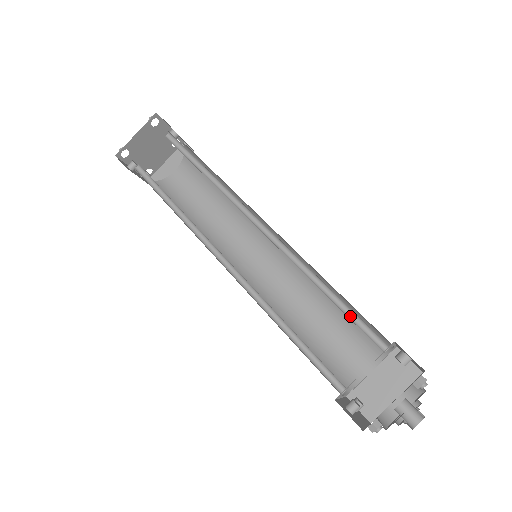
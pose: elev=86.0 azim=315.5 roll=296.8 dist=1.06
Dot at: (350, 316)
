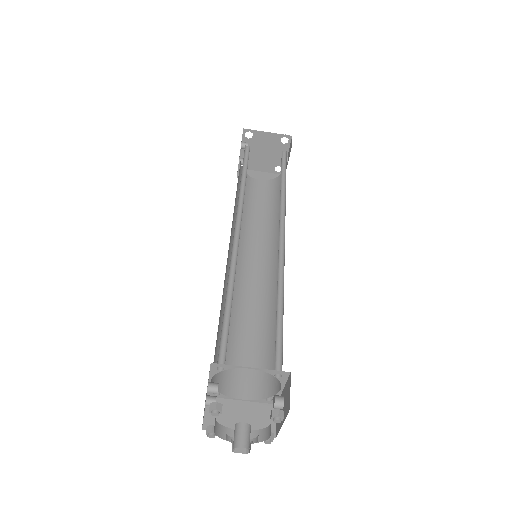
Dot at: (277, 336)
